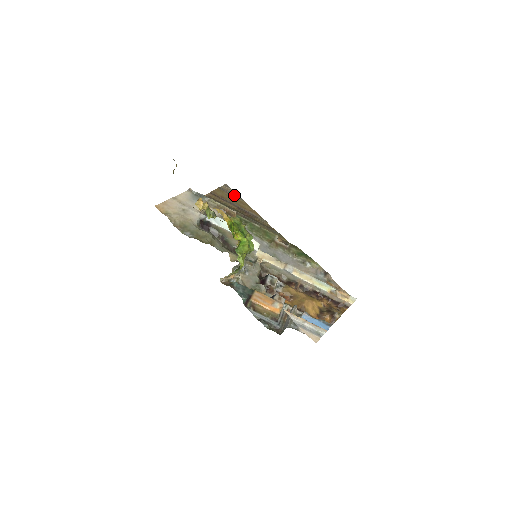
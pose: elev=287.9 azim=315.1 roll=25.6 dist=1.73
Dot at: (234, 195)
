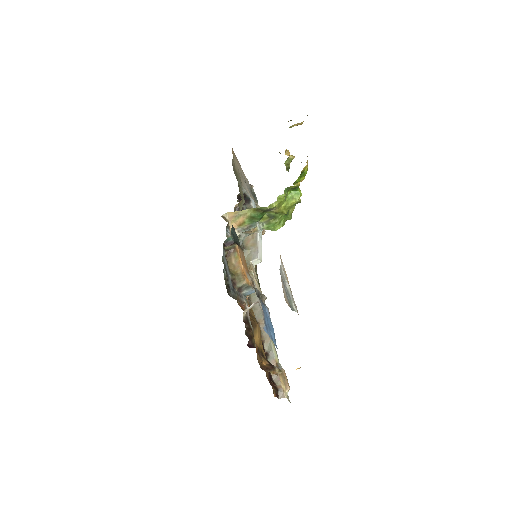
Dot at: occluded
